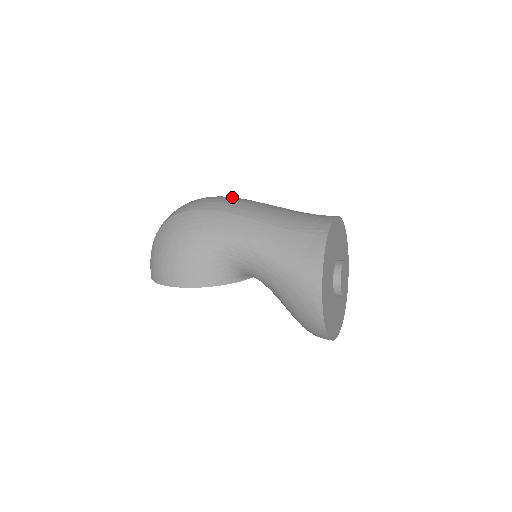
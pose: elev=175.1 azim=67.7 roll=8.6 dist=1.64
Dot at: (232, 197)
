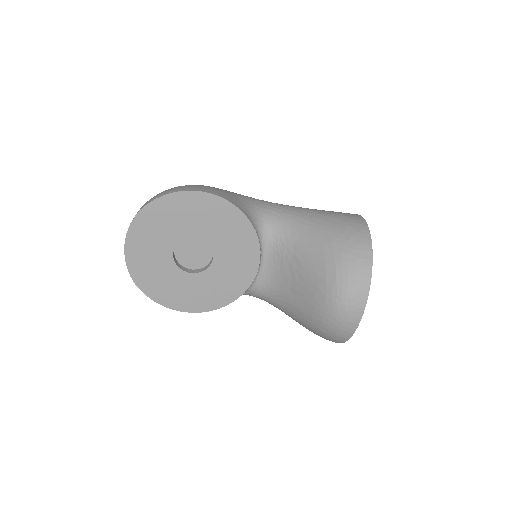
Dot at: occluded
